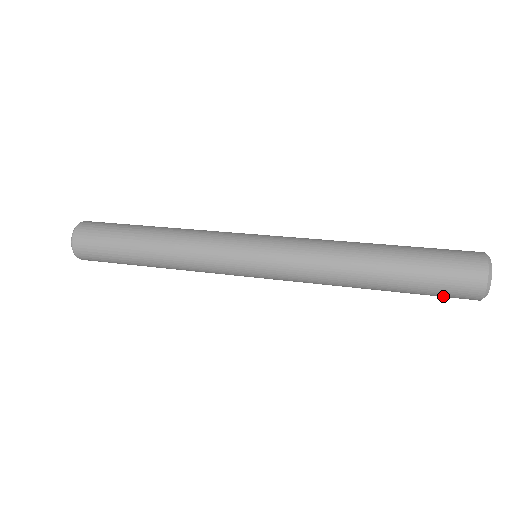
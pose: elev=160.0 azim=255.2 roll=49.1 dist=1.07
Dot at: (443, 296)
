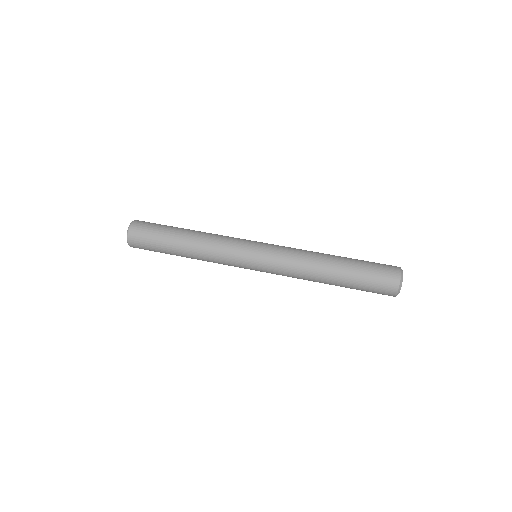
Dot at: occluded
